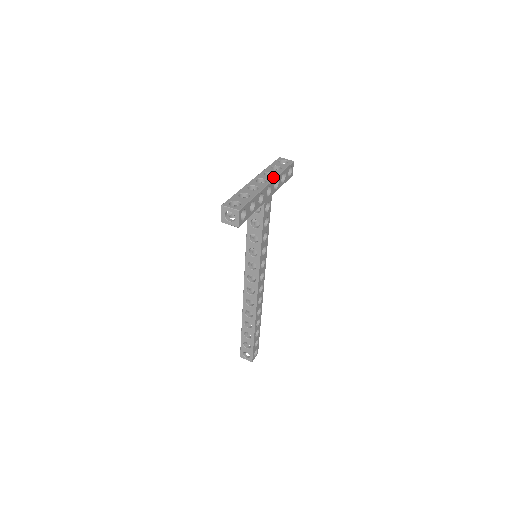
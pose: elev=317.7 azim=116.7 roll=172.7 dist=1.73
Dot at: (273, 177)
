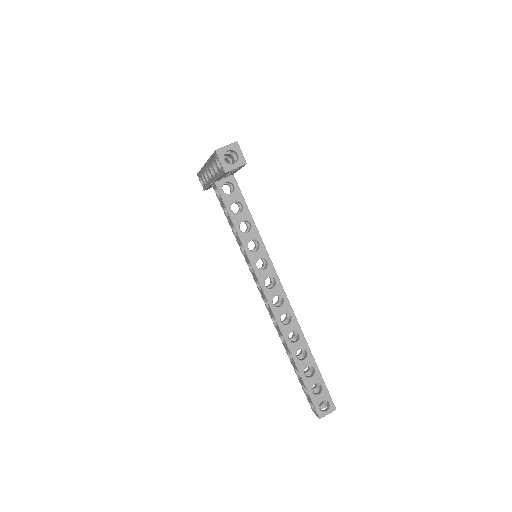
Dot at: occluded
